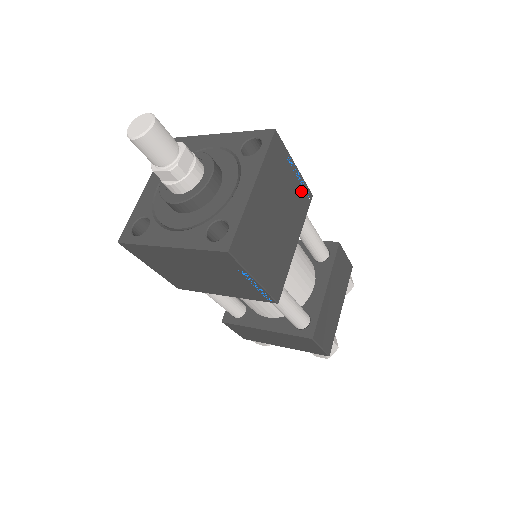
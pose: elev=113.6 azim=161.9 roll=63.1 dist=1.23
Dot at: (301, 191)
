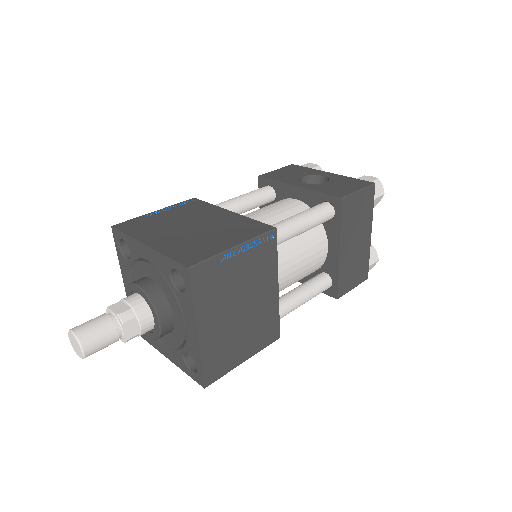
Dot at: (258, 250)
